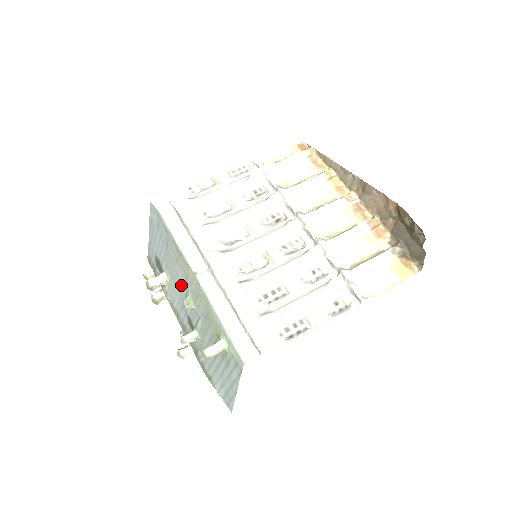
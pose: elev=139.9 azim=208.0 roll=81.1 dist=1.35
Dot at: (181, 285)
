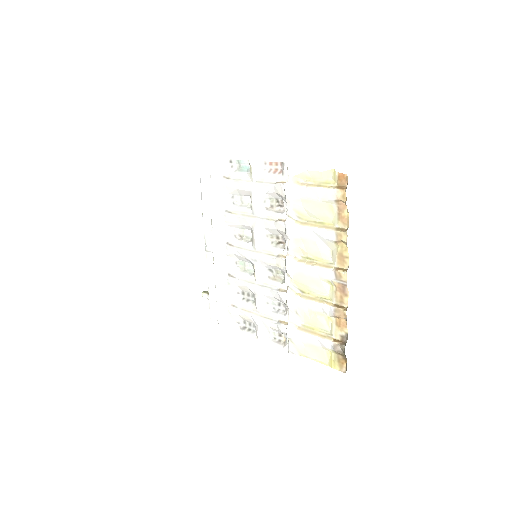
Dot at: occluded
